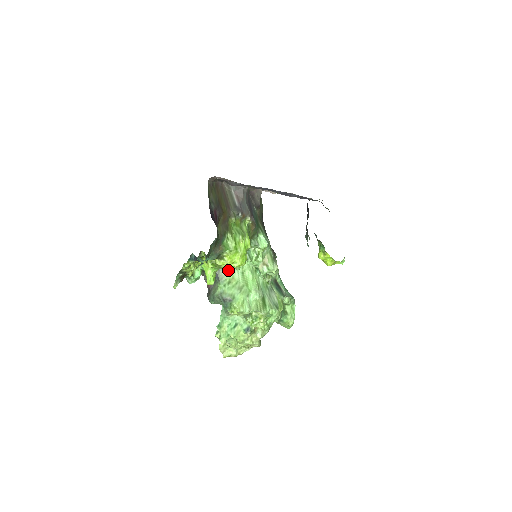
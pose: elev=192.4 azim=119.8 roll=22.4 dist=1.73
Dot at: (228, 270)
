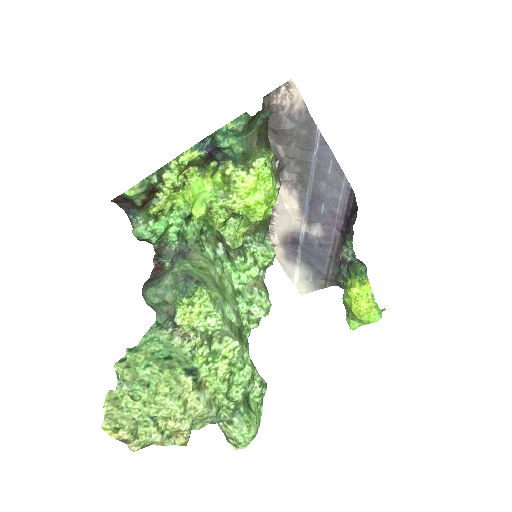
Dot at: (203, 258)
